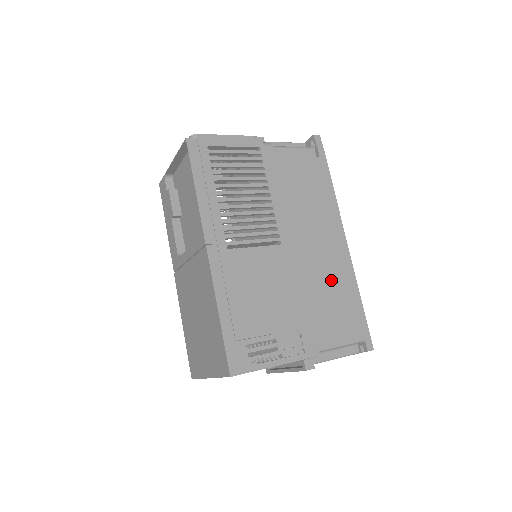
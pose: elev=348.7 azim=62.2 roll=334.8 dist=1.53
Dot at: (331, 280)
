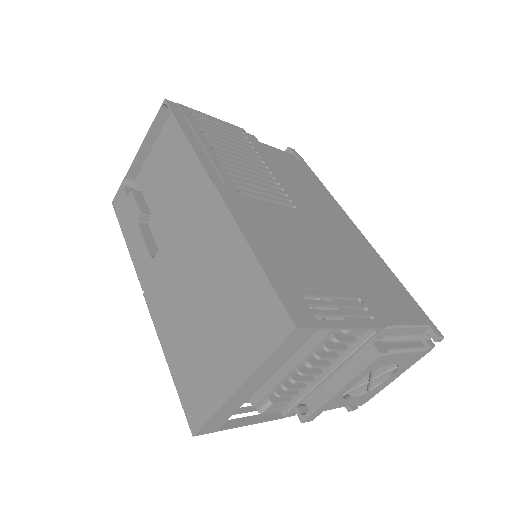
Dot at: (363, 258)
